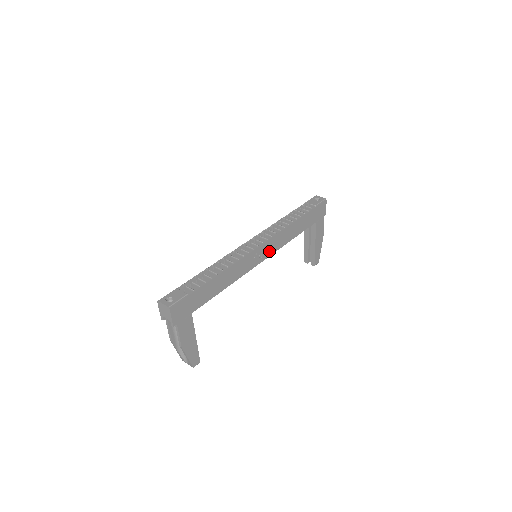
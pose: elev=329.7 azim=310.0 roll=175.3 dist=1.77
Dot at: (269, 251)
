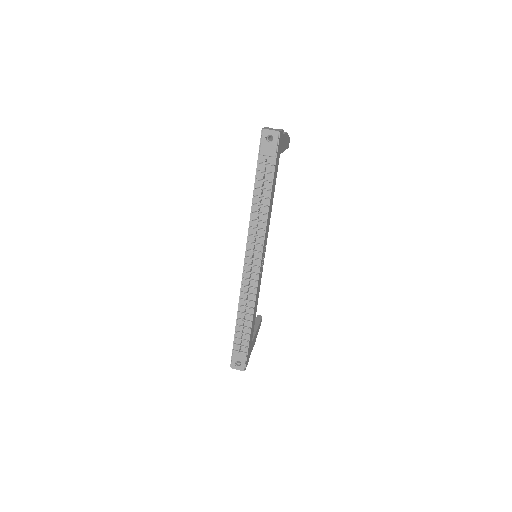
Dot at: (265, 246)
